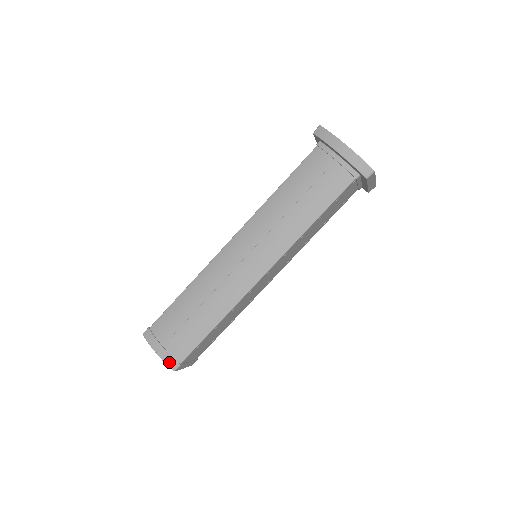
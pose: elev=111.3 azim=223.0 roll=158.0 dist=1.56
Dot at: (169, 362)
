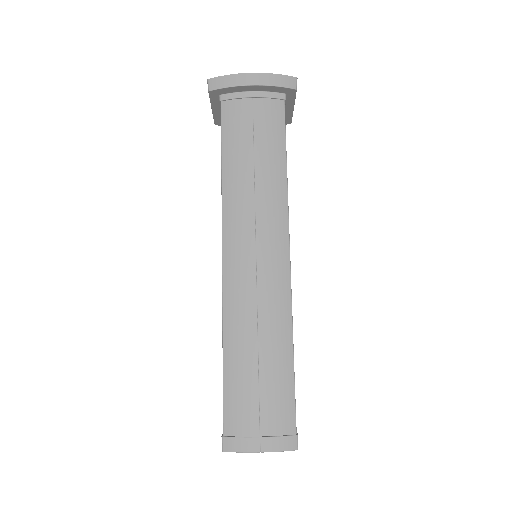
Dot at: (284, 445)
